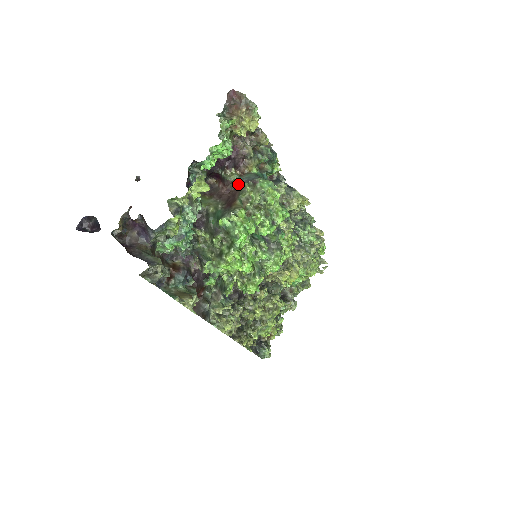
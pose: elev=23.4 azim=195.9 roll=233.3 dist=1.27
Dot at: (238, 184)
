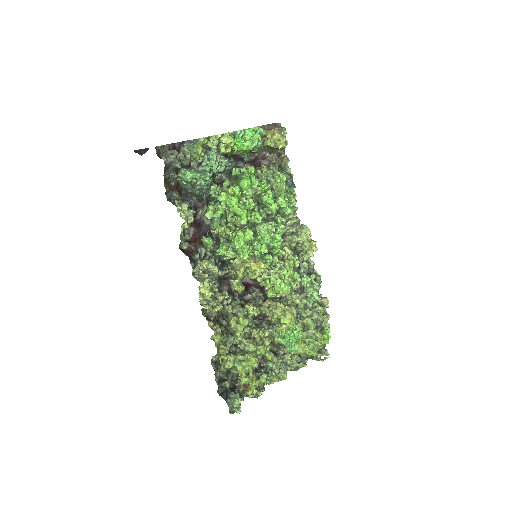
Dot at: occluded
